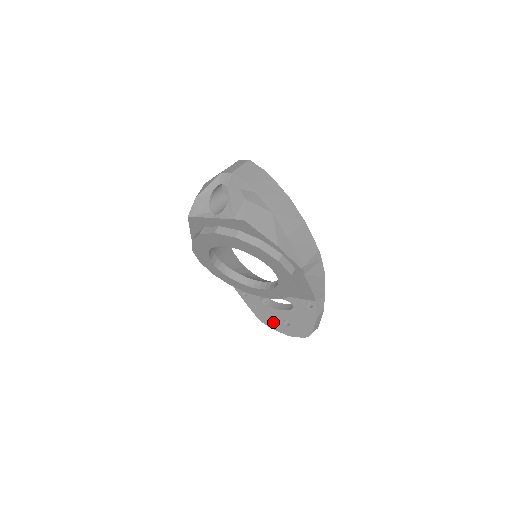
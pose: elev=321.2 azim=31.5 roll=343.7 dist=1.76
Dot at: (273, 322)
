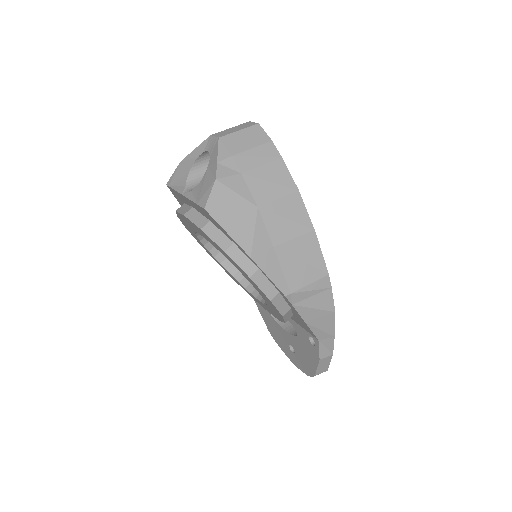
Dot at: (280, 341)
